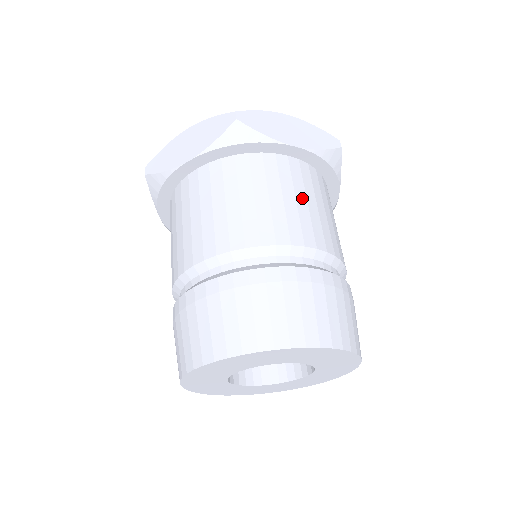
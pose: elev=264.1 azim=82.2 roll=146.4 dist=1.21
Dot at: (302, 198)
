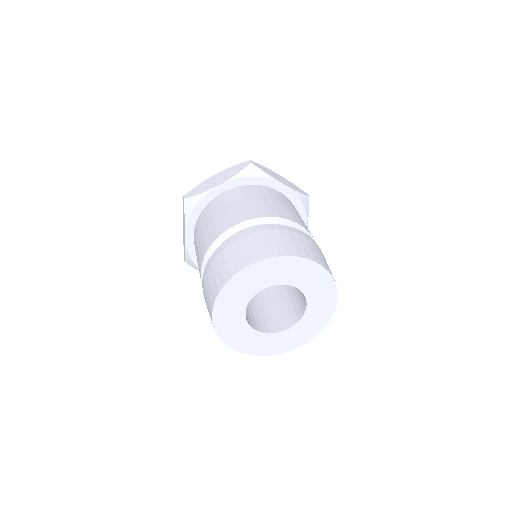
Dot at: (233, 205)
